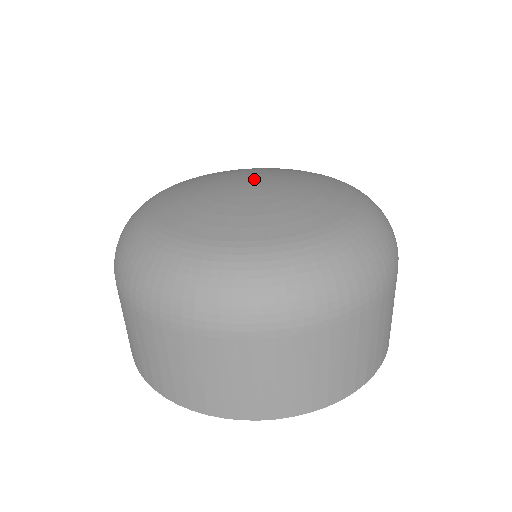
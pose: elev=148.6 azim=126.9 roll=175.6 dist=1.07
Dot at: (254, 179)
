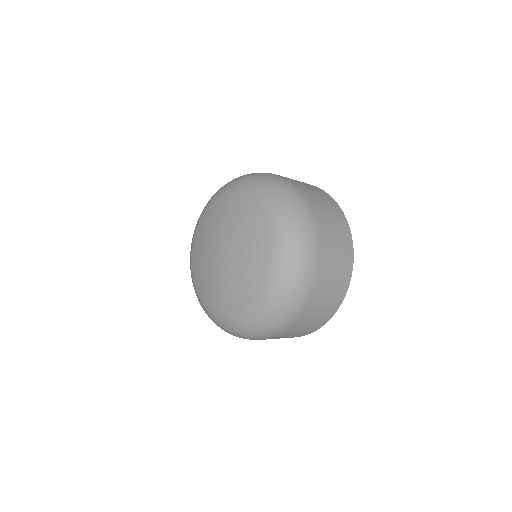
Dot at: (217, 247)
